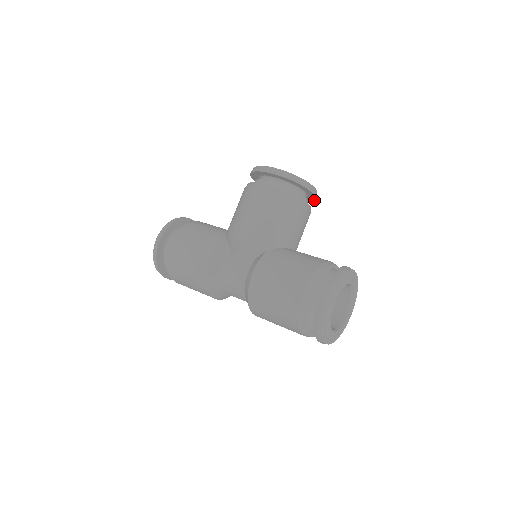
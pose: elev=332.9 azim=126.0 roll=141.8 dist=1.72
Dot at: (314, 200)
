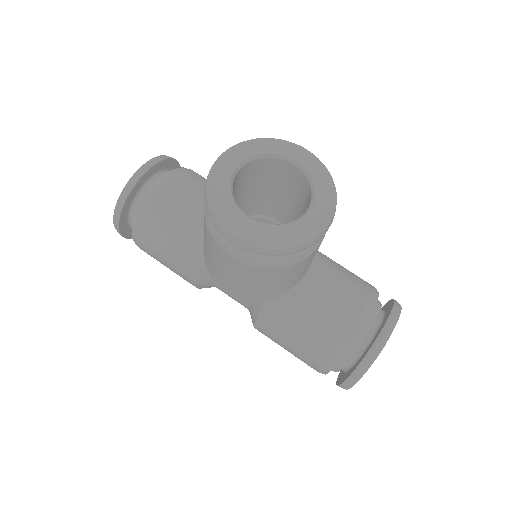
Dot at: occluded
